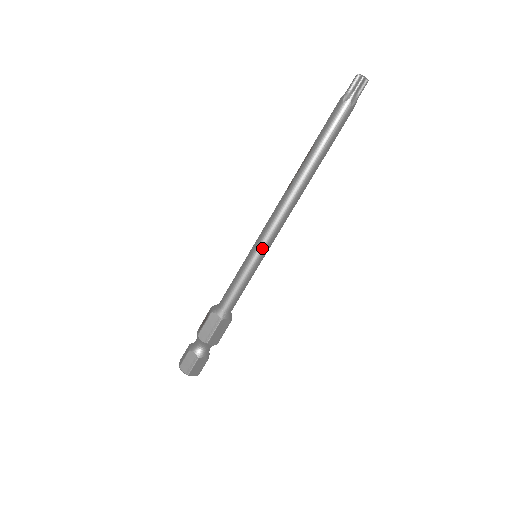
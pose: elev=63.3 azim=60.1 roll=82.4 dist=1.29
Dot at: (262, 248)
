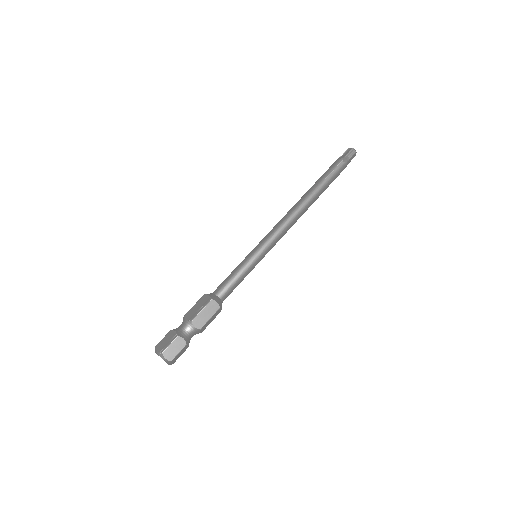
Dot at: (263, 246)
